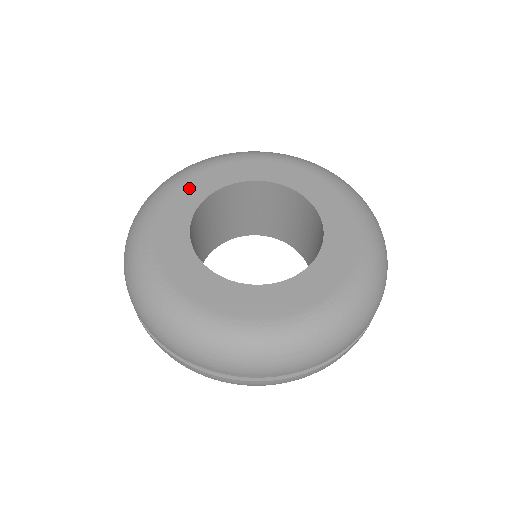
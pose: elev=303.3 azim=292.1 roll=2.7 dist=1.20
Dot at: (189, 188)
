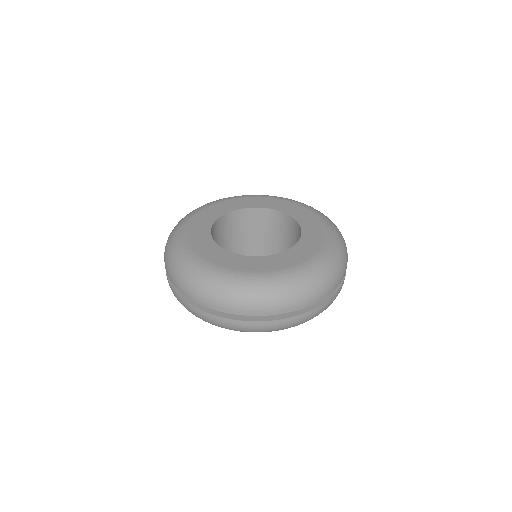
Dot at: (200, 220)
